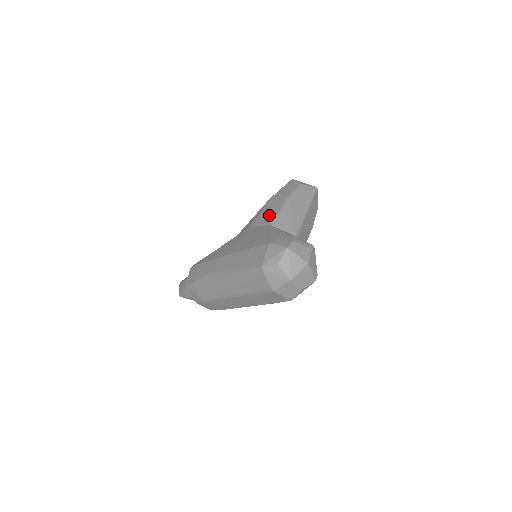
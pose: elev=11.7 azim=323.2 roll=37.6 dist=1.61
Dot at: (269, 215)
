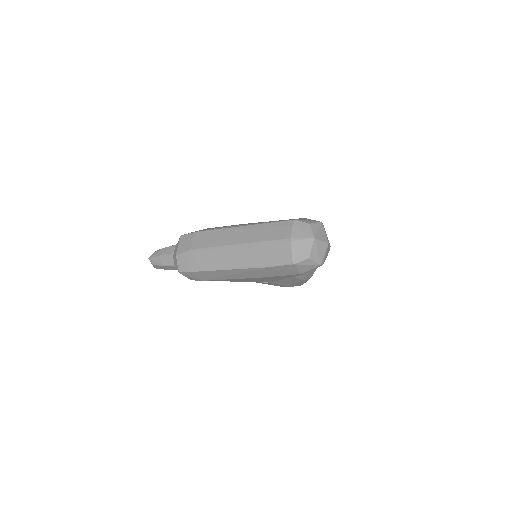
Dot at: occluded
